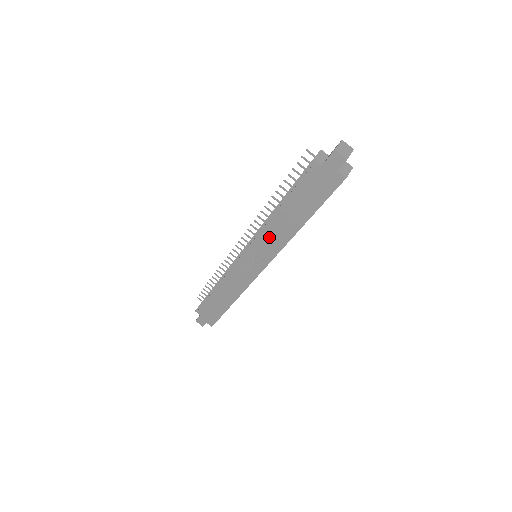
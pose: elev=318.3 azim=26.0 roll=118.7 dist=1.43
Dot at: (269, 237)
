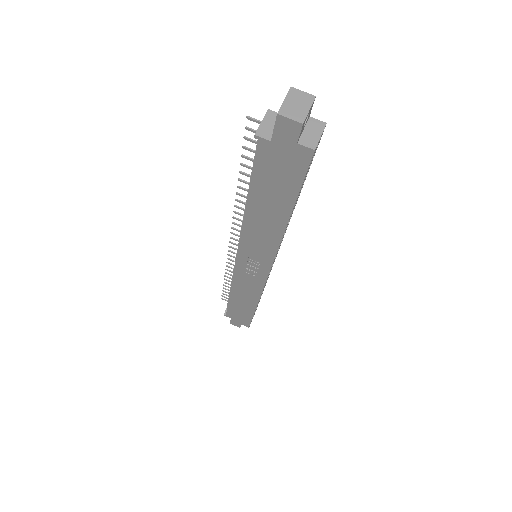
Dot at: (255, 239)
